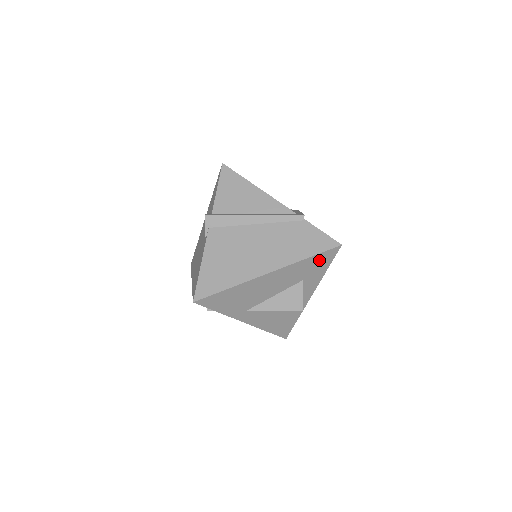
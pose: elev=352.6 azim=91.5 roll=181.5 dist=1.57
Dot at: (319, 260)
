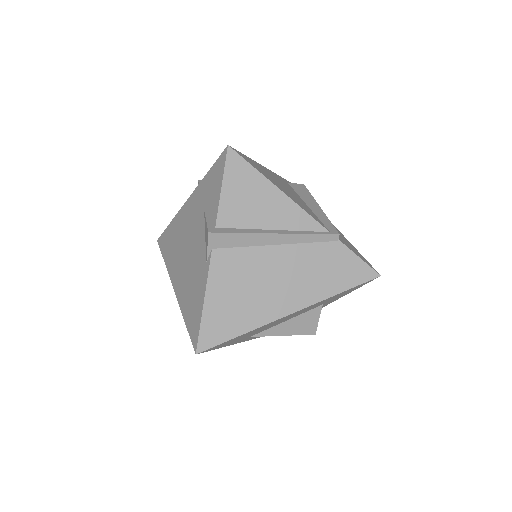
Dot at: (349, 290)
